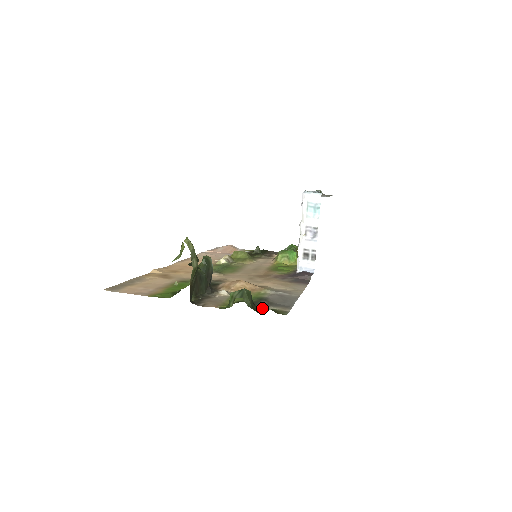
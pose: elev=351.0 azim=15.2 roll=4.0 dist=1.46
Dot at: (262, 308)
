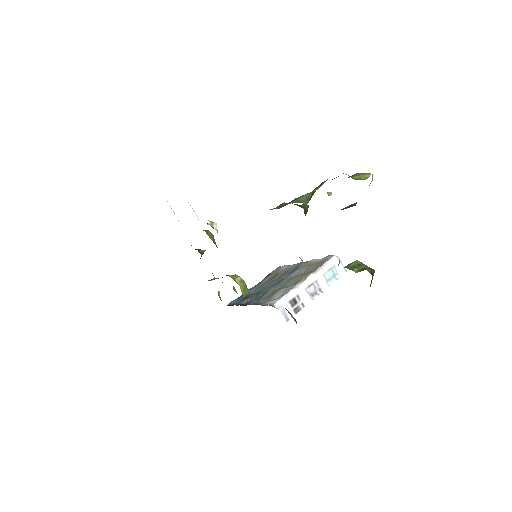
Dot at: occluded
